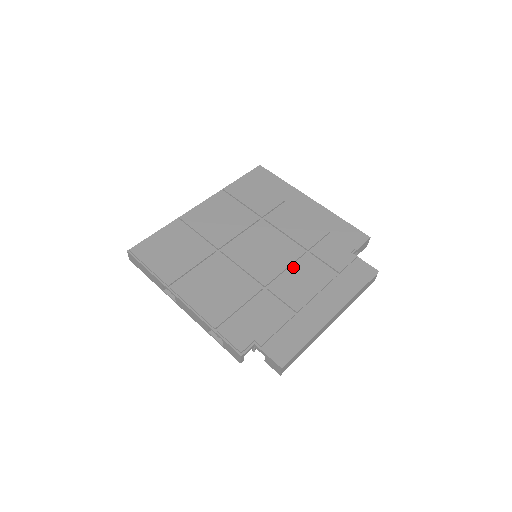
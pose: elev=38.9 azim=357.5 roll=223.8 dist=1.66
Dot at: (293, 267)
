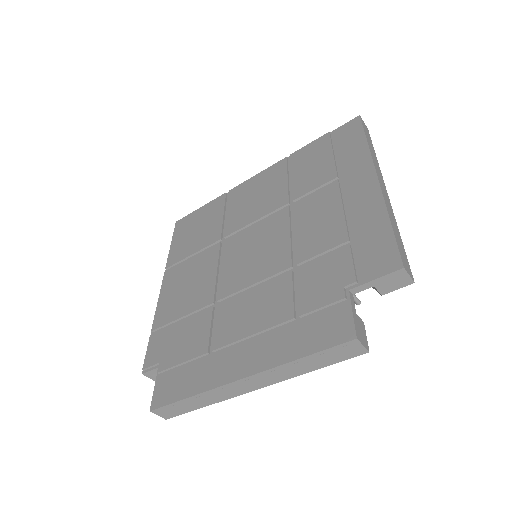
Dot at: (260, 285)
